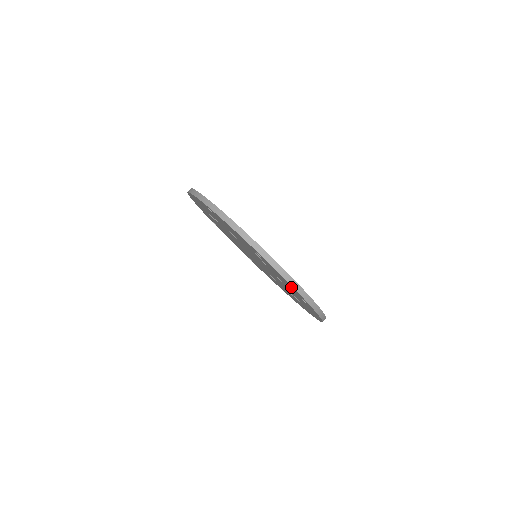
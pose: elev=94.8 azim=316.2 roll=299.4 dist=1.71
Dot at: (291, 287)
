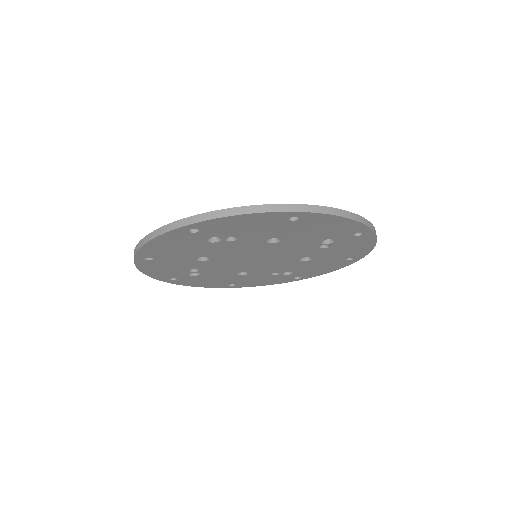
Dot at: (358, 251)
